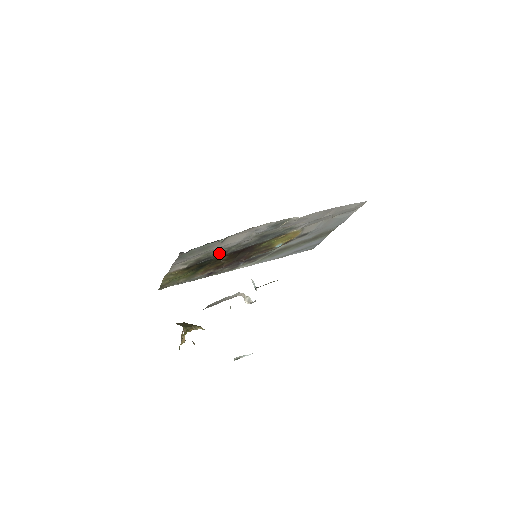
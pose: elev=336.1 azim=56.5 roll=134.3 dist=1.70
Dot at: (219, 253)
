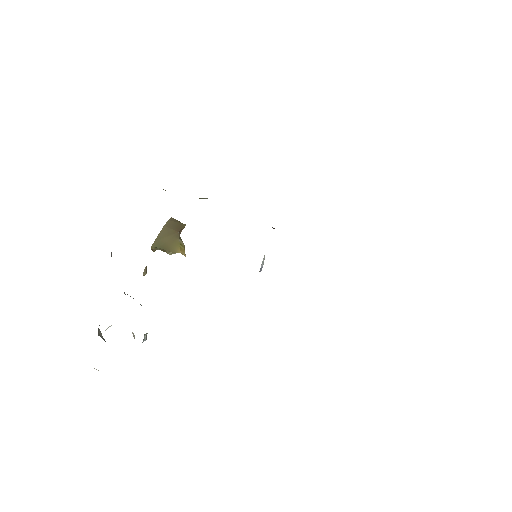
Dot at: occluded
